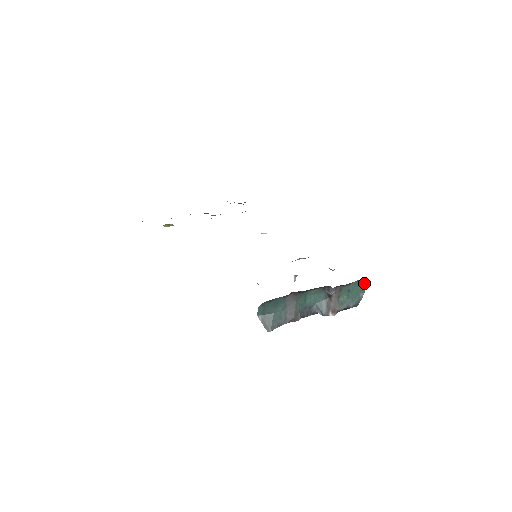
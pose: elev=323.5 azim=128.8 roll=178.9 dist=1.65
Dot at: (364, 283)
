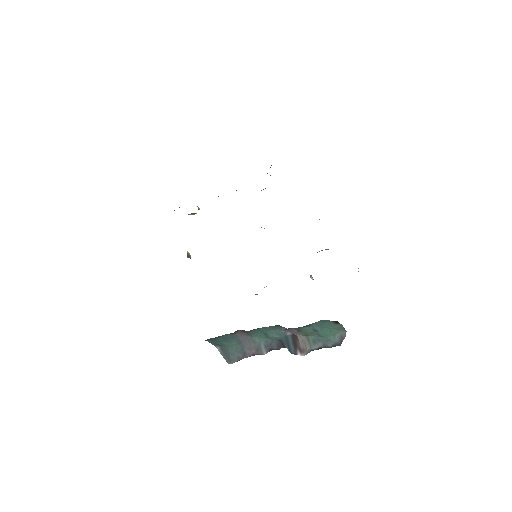
Dot at: (336, 322)
